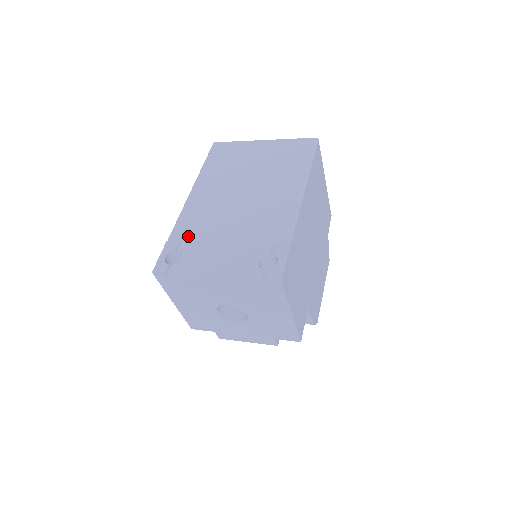
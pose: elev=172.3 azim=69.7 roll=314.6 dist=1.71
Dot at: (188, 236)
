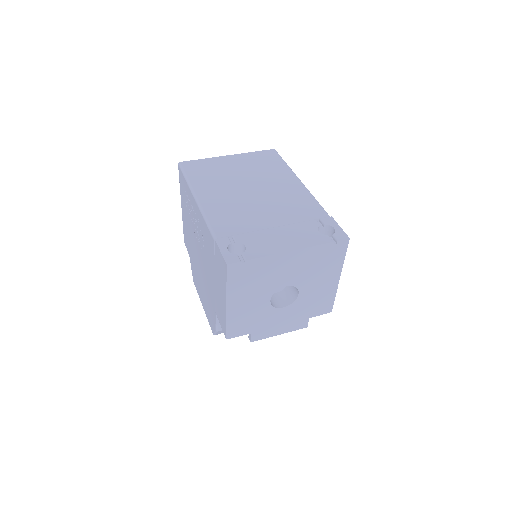
Dot at: (234, 230)
